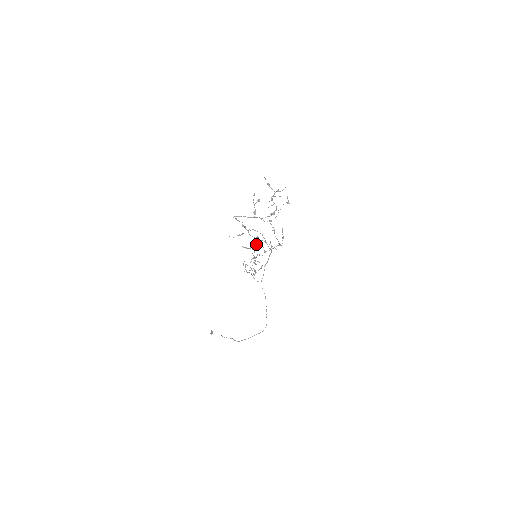
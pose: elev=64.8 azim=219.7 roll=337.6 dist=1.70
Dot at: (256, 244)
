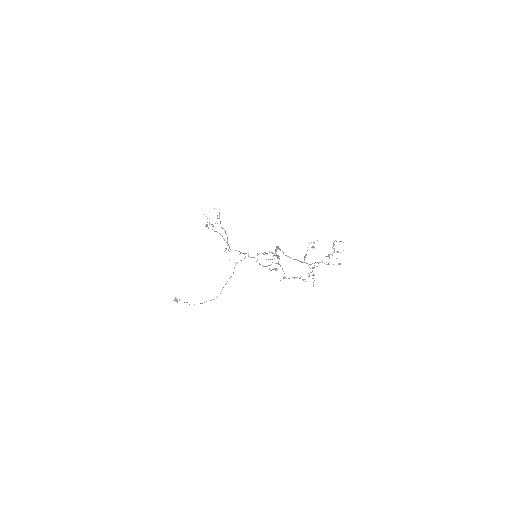
Dot at: occluded
